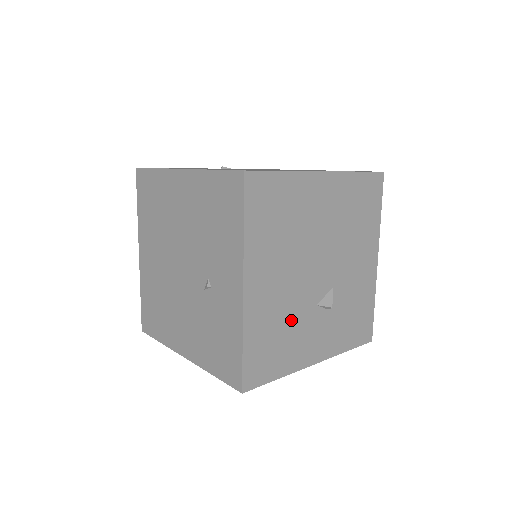
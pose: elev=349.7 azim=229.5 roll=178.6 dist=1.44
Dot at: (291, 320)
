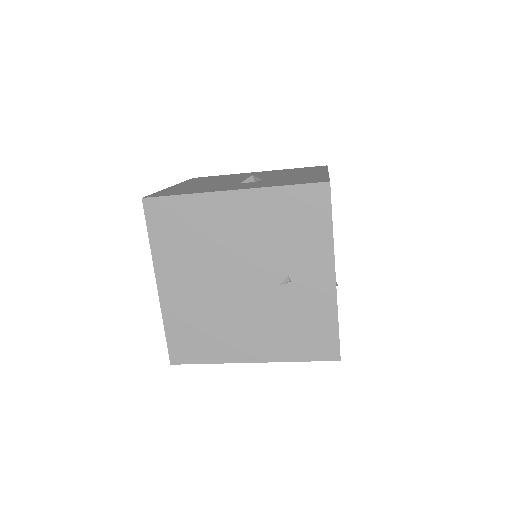
Dot at: occluded
